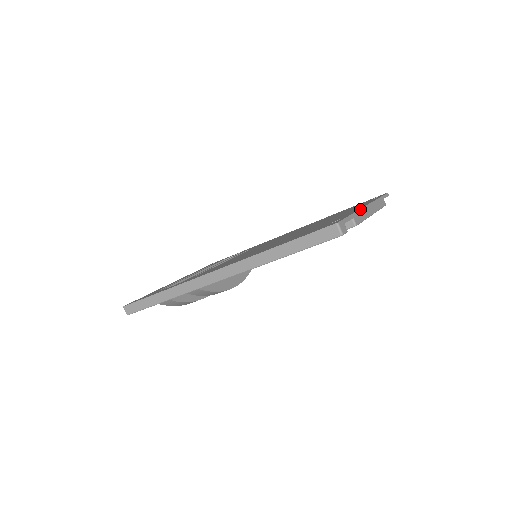
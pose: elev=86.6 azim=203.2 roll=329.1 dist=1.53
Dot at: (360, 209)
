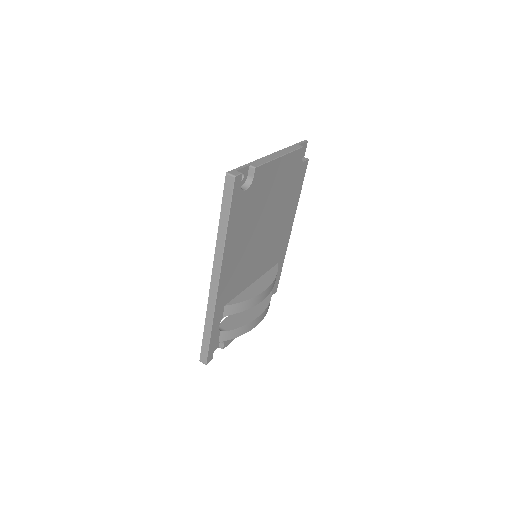
Dot at: (260, 159)
